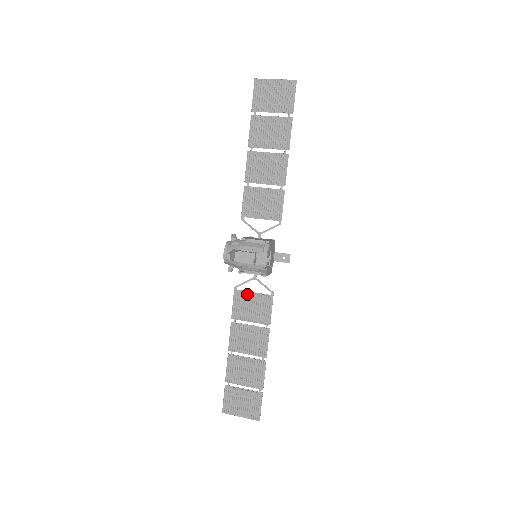
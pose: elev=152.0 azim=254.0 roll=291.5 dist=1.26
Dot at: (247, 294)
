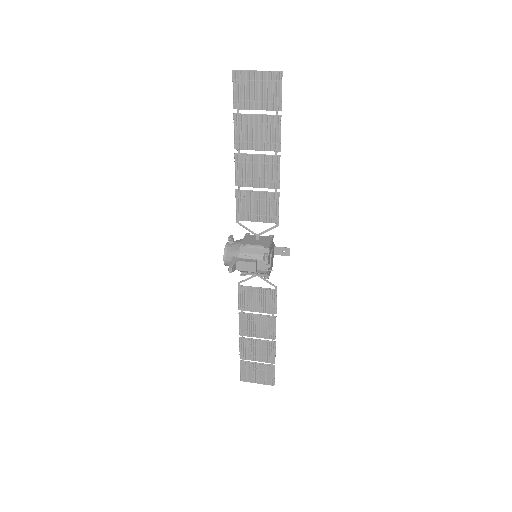
Dot at: (251, 290)
